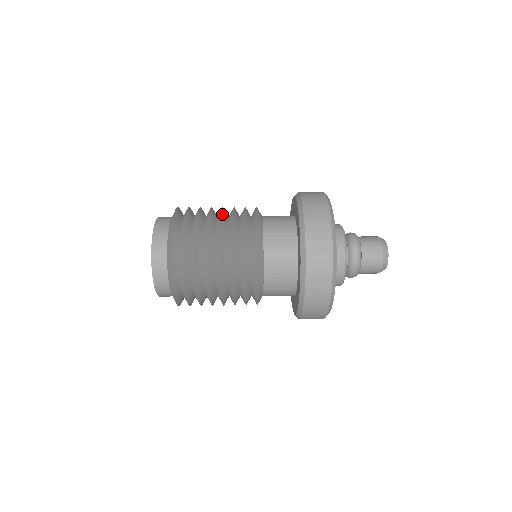
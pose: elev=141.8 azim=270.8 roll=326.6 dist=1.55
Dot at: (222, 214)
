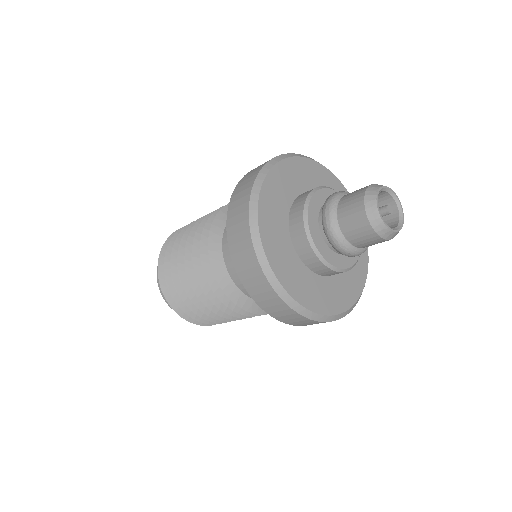
Dot at: occluded
